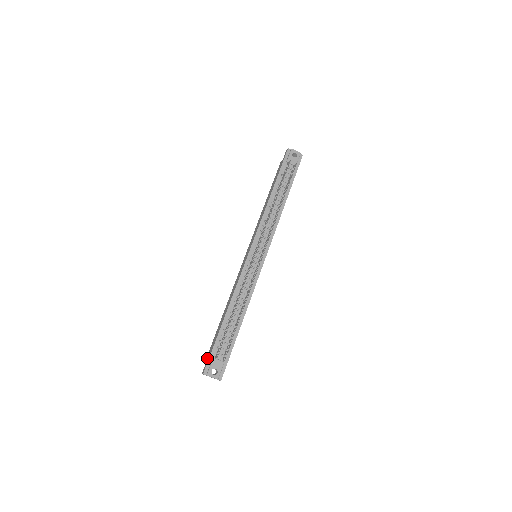
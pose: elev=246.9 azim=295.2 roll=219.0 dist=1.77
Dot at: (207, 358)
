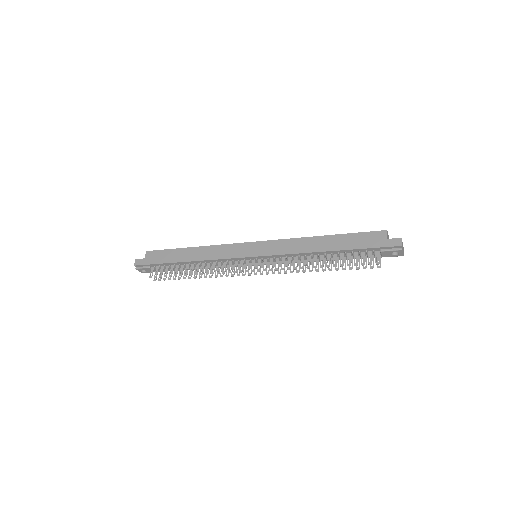
Dot at: (148, 257)
